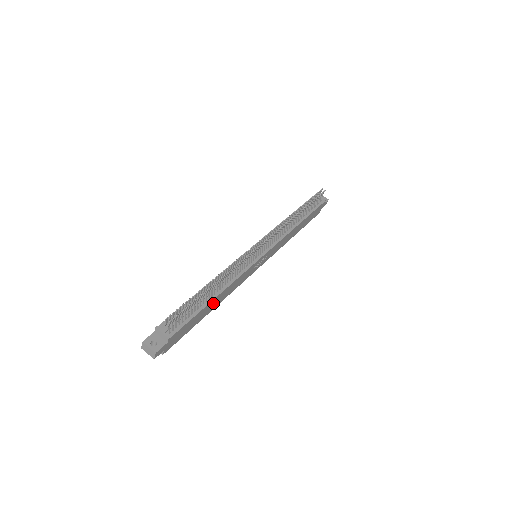
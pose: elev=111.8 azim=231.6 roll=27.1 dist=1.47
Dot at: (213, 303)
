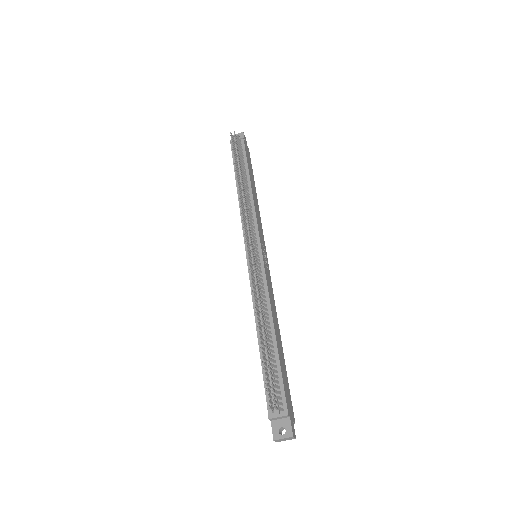
Dot at: (277, 338)
